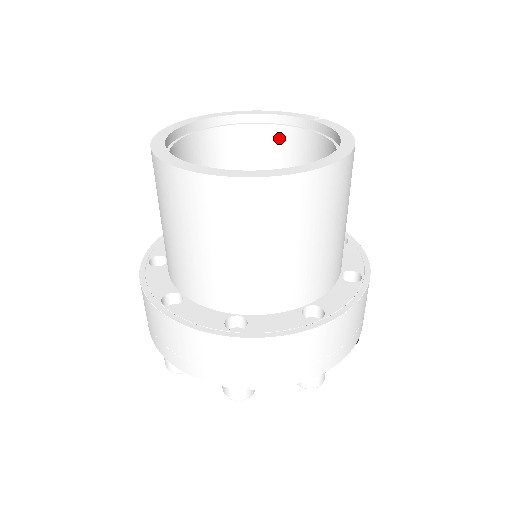
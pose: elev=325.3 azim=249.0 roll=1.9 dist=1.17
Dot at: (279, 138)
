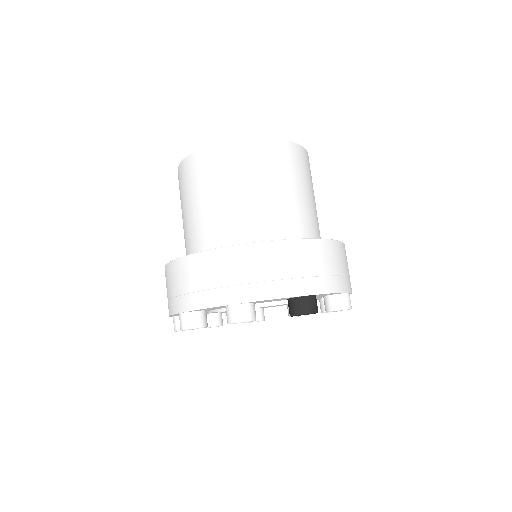
Dot at: occluded
